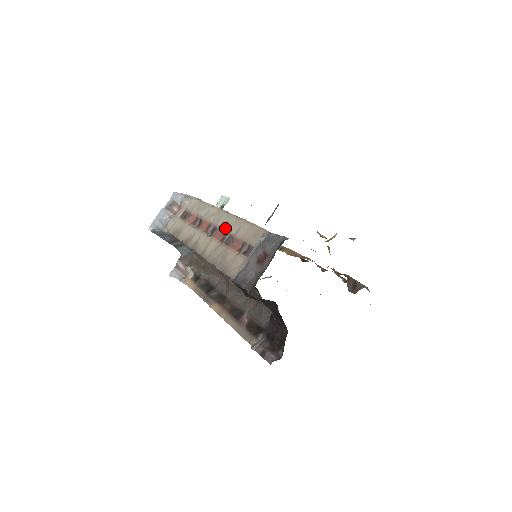
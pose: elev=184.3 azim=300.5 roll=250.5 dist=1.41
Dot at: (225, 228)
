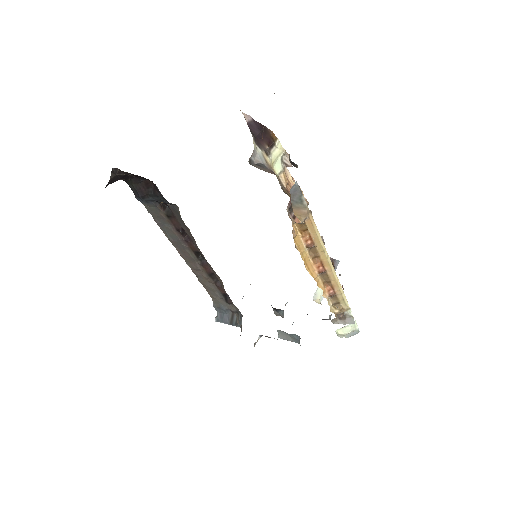
Dot at: occluded
